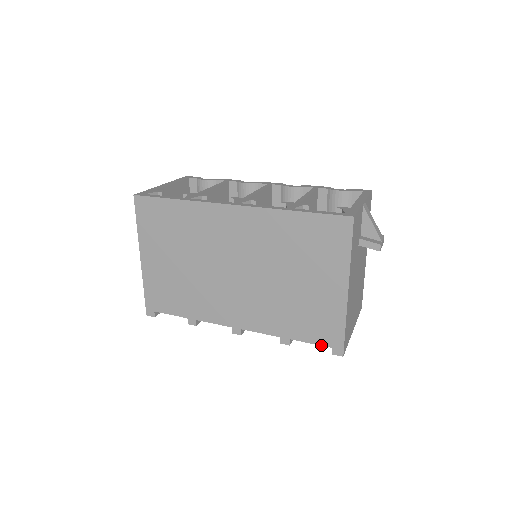
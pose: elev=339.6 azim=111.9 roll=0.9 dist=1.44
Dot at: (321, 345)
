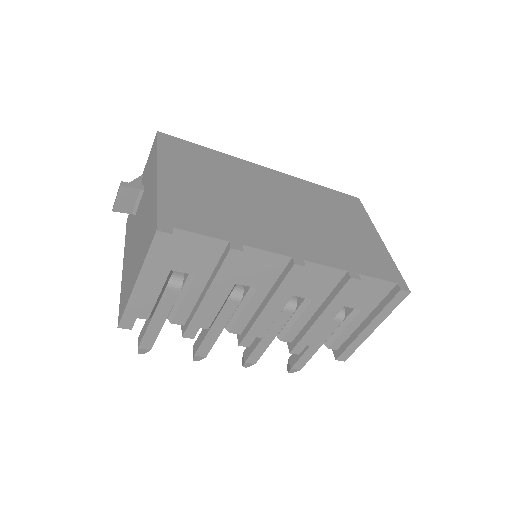
Dot at: (388, 280)
